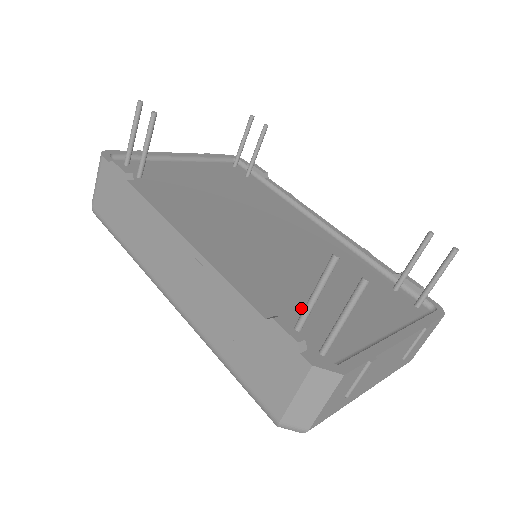
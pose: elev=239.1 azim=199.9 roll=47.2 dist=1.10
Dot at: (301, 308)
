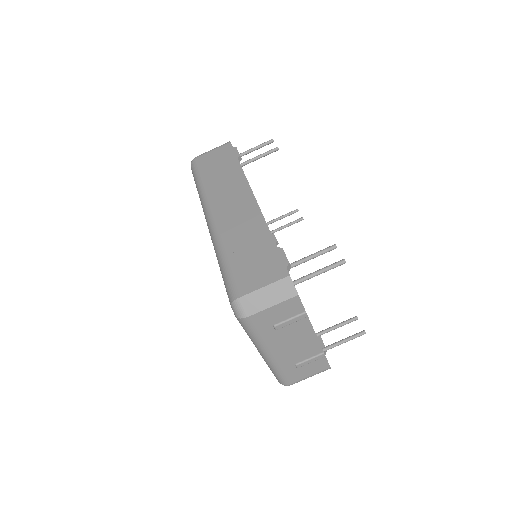
Dot at: occluded
